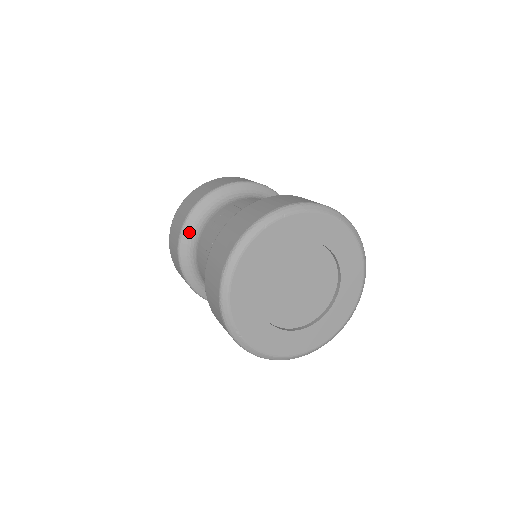
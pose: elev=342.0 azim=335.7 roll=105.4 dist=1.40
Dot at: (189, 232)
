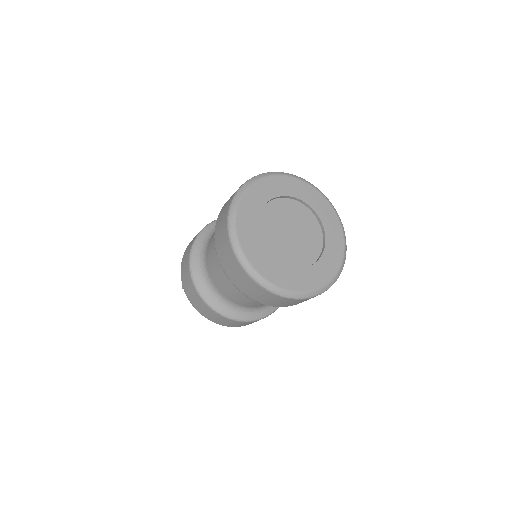
Dot at: occluded
